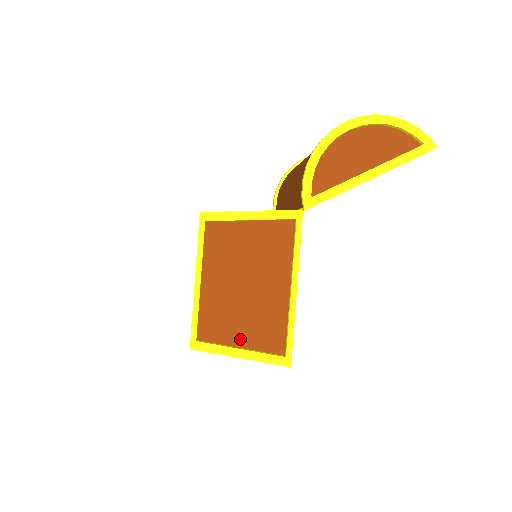
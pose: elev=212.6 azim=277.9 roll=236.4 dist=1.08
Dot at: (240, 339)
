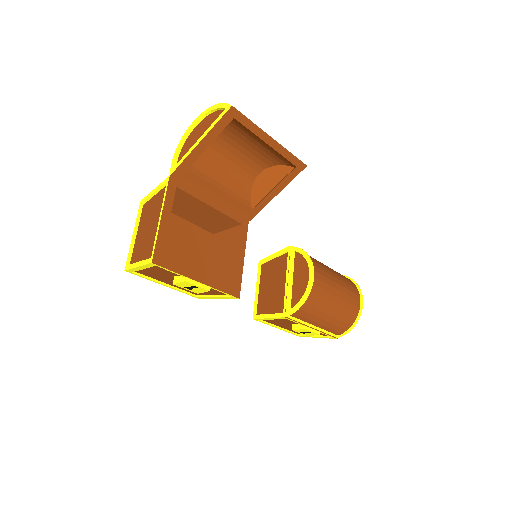
Dot at: (142, 258)
